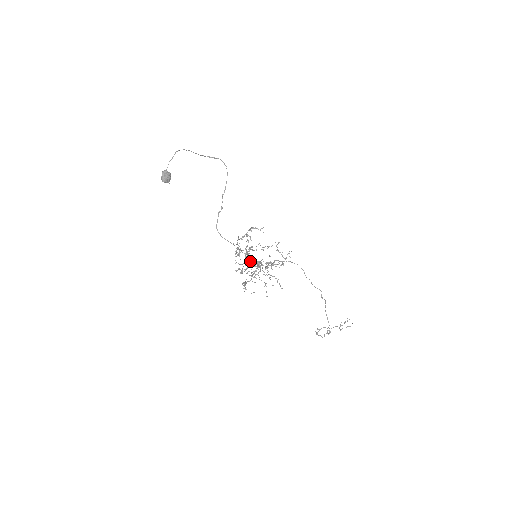
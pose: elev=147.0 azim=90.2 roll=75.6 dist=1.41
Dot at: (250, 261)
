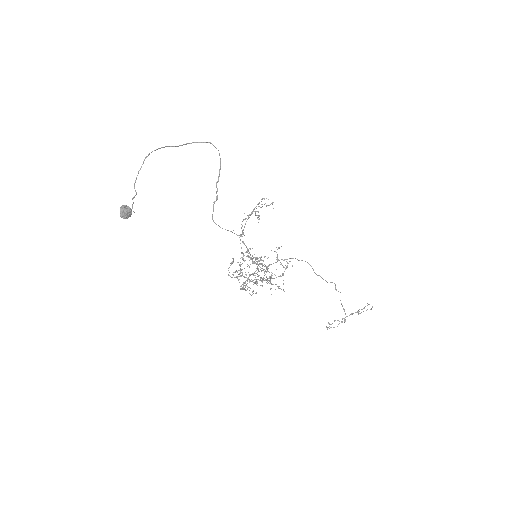
Dot at: occluded
